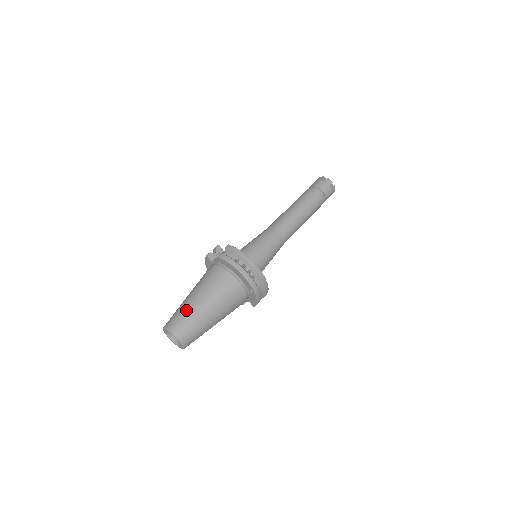
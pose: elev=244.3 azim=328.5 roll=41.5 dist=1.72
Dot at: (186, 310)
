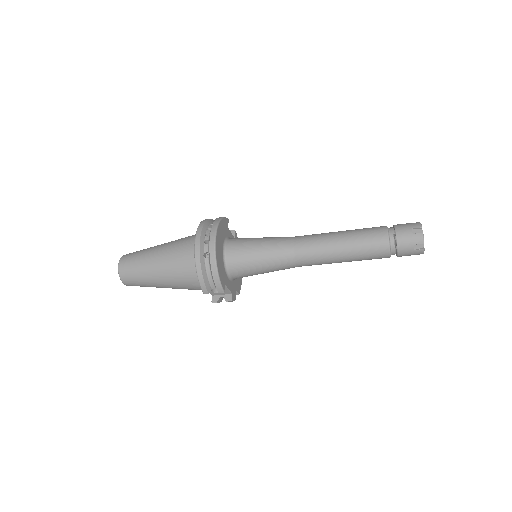
Dot at: occluded
